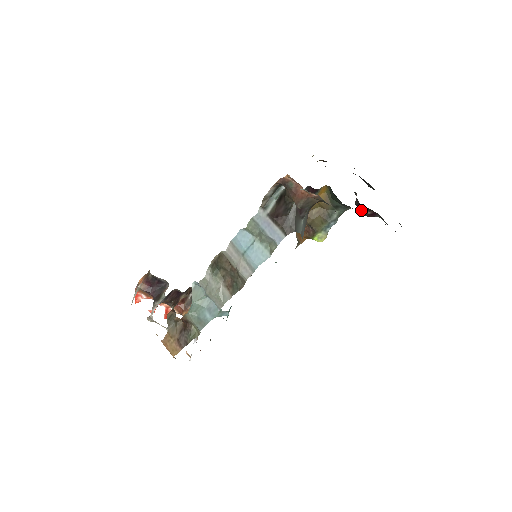
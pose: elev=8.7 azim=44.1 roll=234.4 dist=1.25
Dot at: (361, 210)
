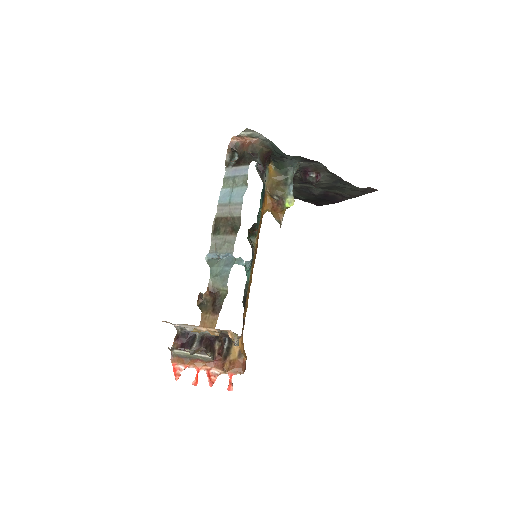
Dot at: (308, 177)
